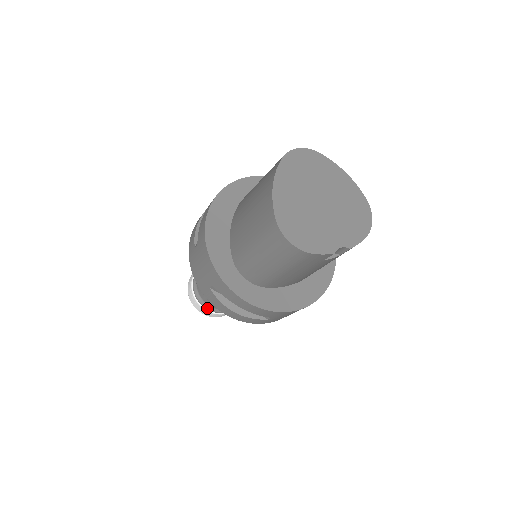
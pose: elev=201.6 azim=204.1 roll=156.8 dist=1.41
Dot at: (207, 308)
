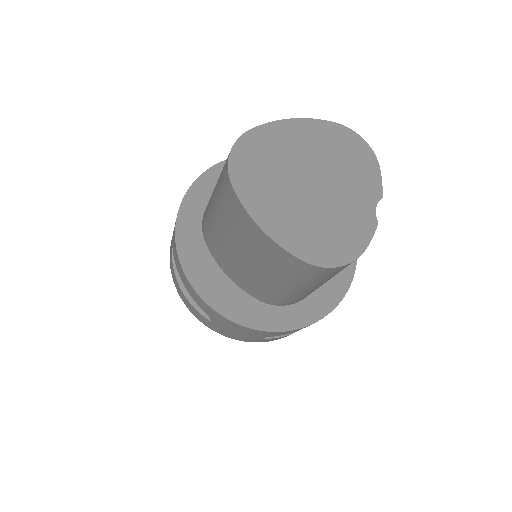
Dot at: occluded
